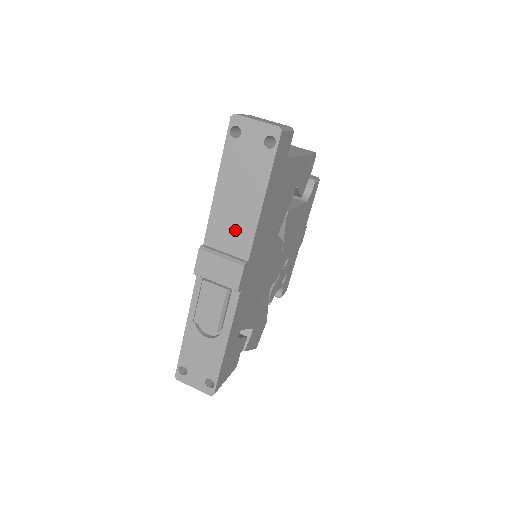
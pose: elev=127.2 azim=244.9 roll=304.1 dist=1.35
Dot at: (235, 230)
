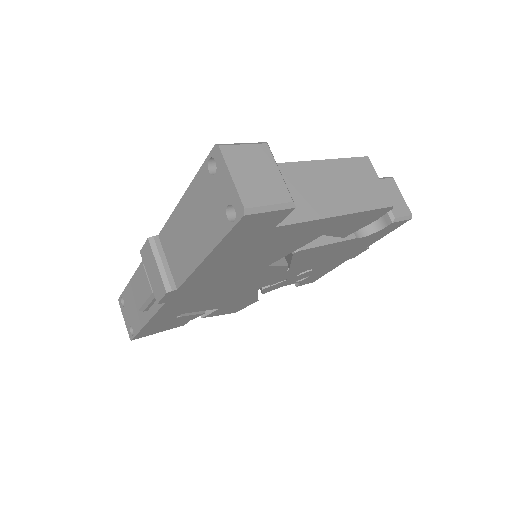
Dot at: (179, 254)
